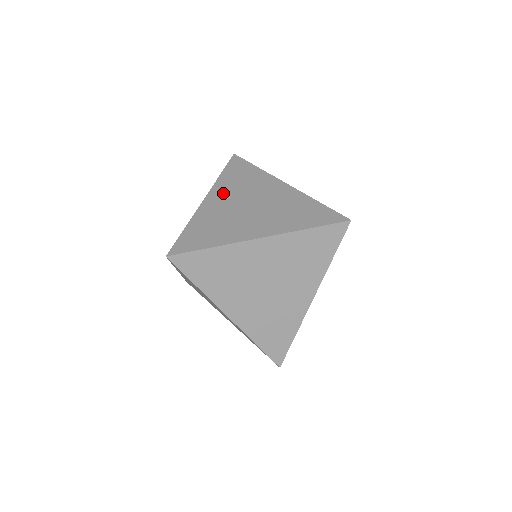
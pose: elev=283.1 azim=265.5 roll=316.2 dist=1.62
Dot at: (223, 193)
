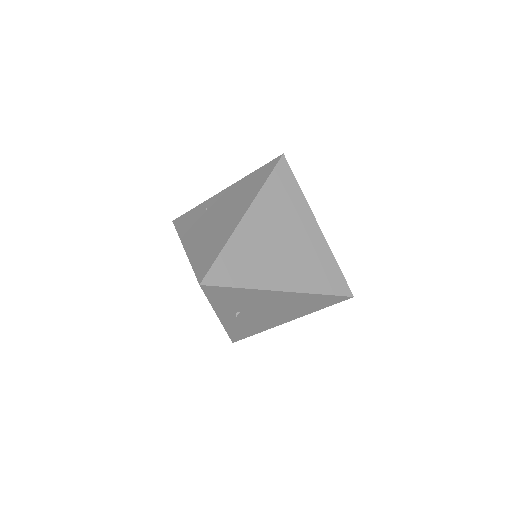
Dot at: (231, 312)
